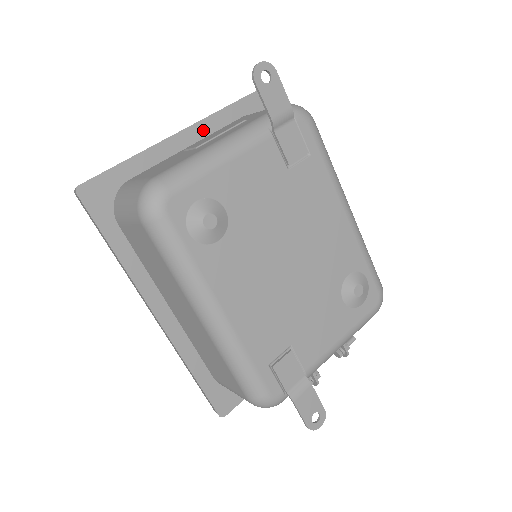
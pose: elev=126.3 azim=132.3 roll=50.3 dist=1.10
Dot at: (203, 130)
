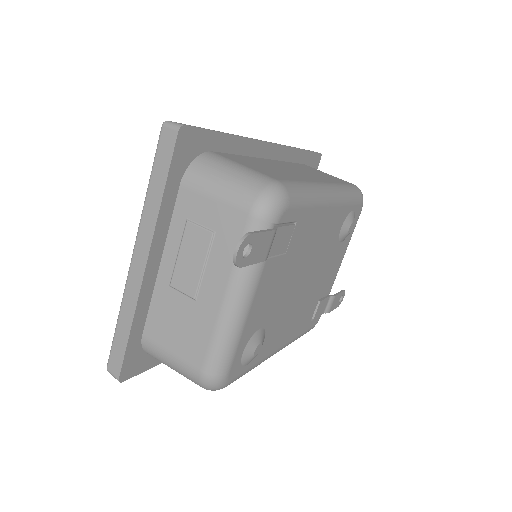
Dot at: (160, 241)
